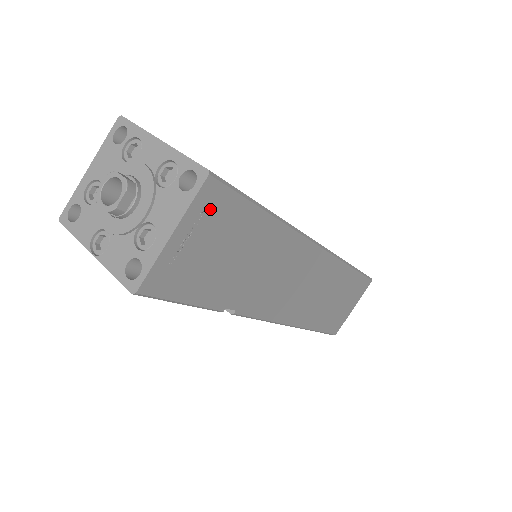
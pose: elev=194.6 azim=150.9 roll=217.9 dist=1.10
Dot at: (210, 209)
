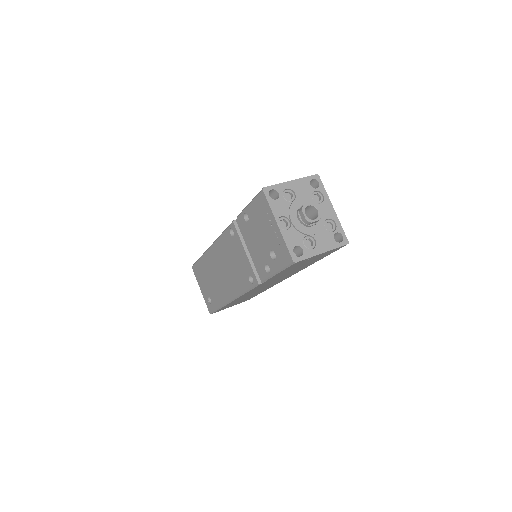
Dot at: occluded
